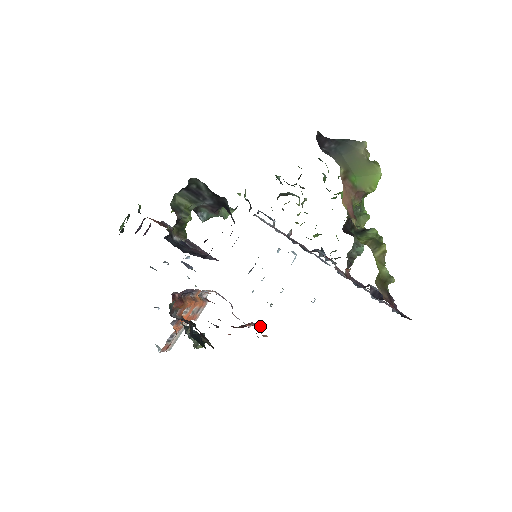
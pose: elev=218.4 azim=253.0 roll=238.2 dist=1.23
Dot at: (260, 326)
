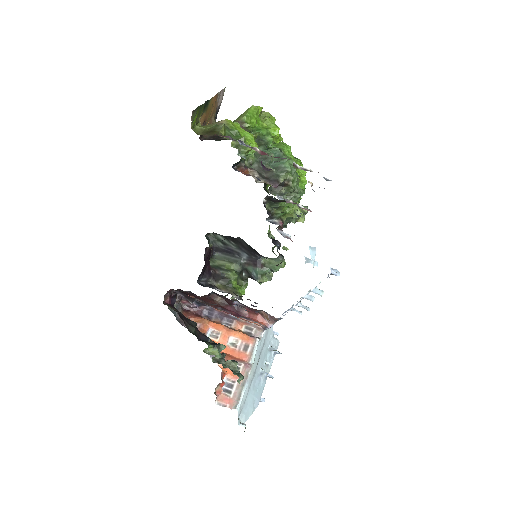
Dot at: (268, 314)
